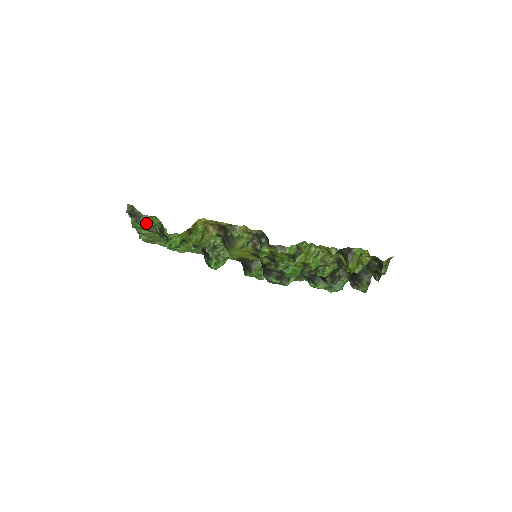
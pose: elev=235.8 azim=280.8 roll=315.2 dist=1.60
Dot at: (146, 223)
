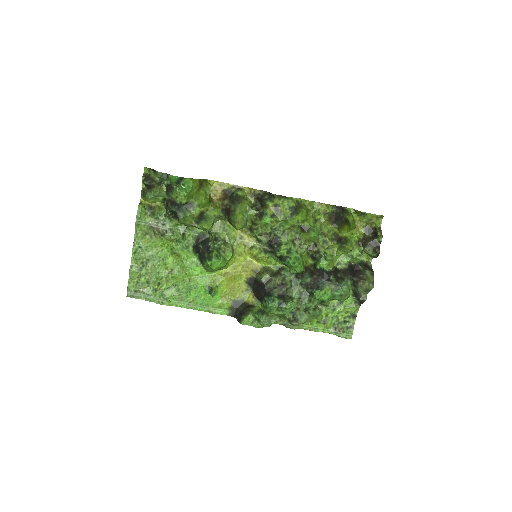
Dot at: (159, 185)
